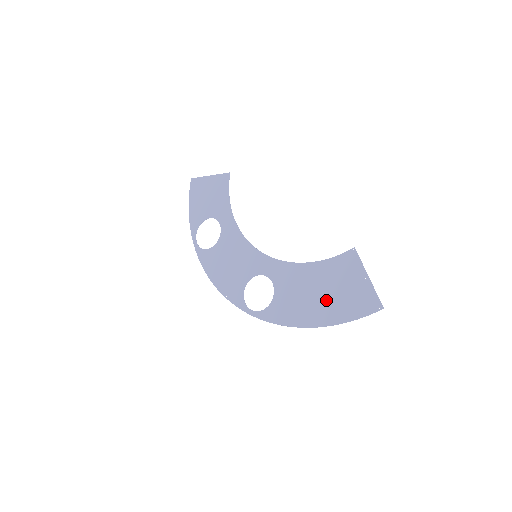
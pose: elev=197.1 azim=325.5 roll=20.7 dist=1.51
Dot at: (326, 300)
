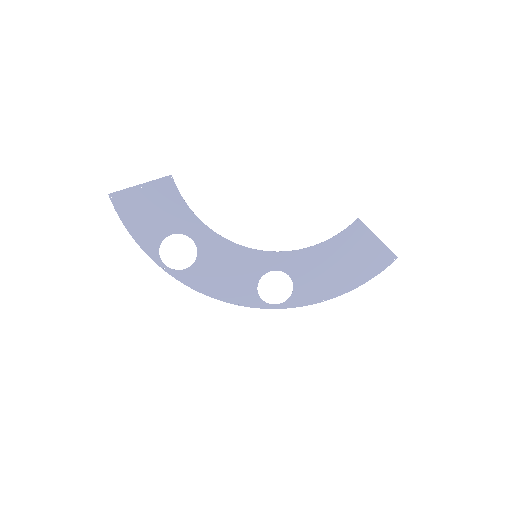
Dot at: (347, 269)
